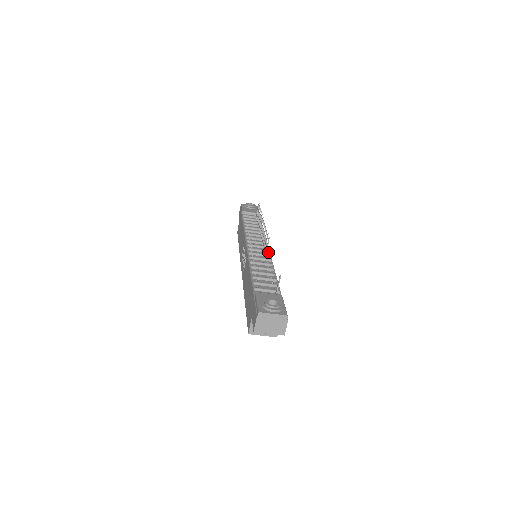
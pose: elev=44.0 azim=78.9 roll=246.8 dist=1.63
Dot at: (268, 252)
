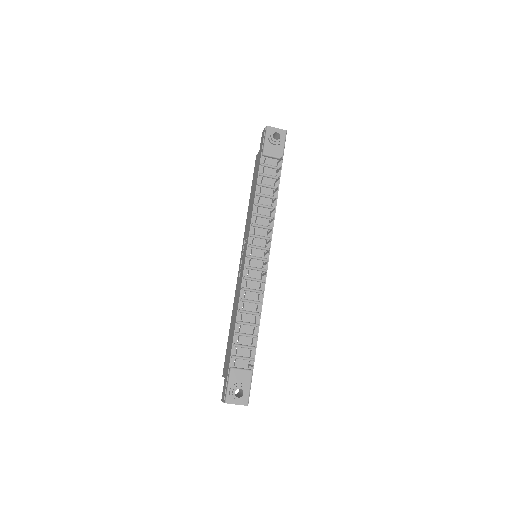
Dot at: occluded
